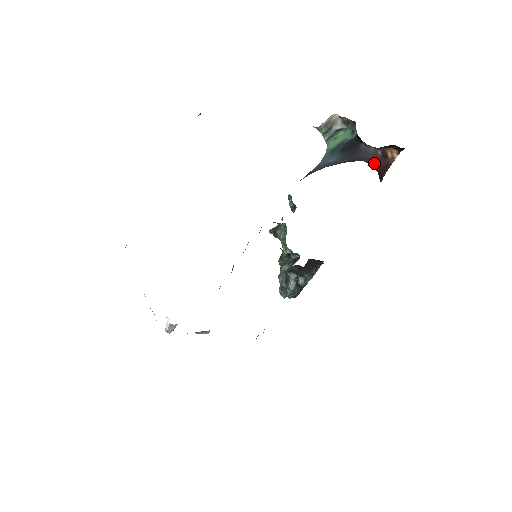
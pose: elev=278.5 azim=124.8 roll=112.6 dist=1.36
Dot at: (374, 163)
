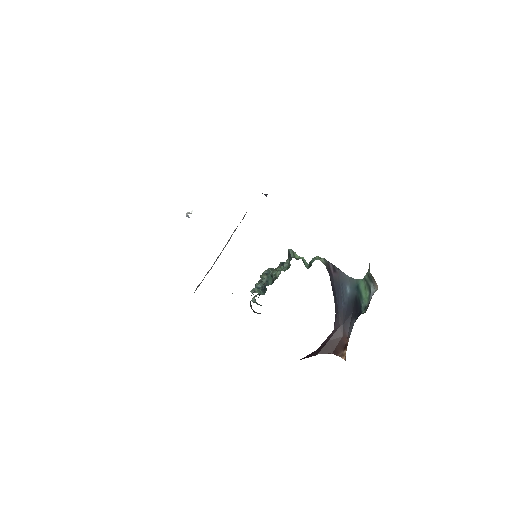
Dot at: (335, 340)
